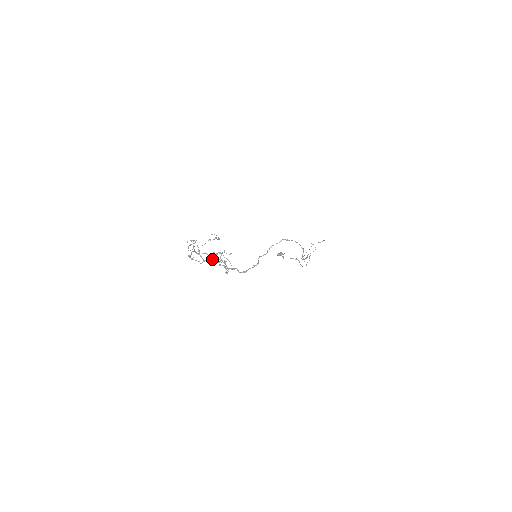
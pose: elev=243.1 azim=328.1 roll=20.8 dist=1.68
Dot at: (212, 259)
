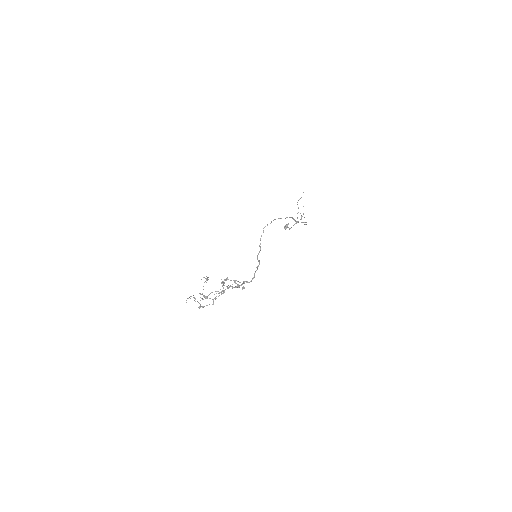
Dot at: occluded
